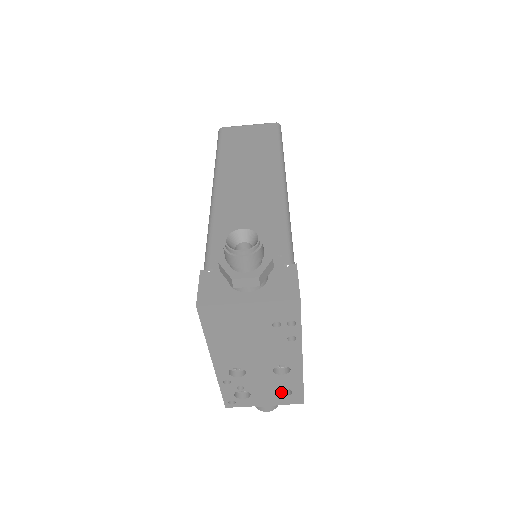
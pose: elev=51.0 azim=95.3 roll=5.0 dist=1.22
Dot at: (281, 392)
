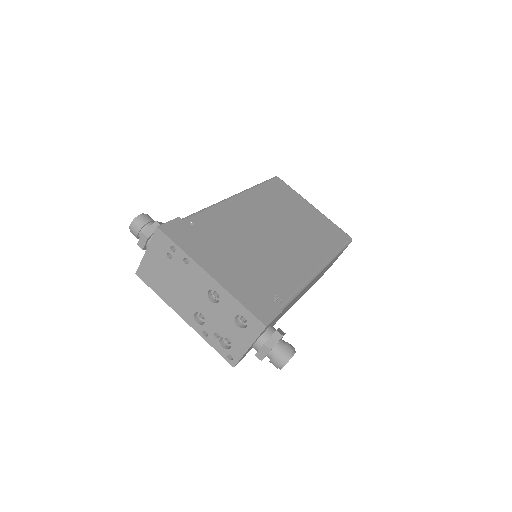
Dot at: (247, 326)
